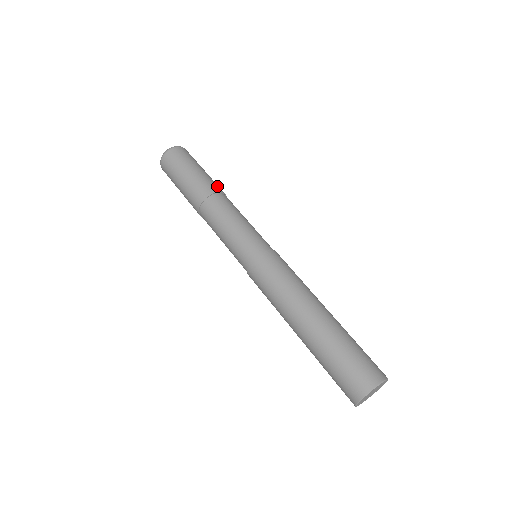
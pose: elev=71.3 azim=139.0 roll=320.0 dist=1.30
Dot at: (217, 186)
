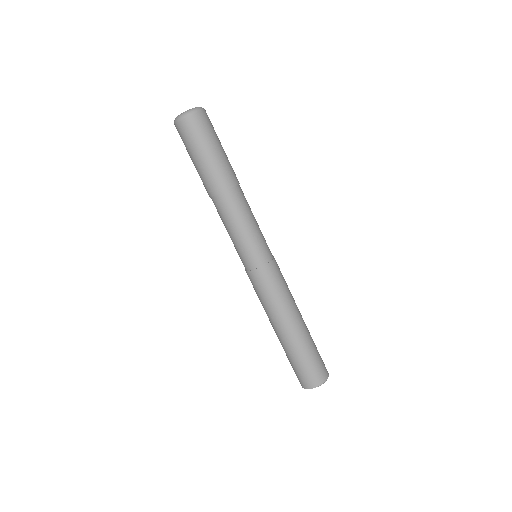
Dot at: (235, 174)
